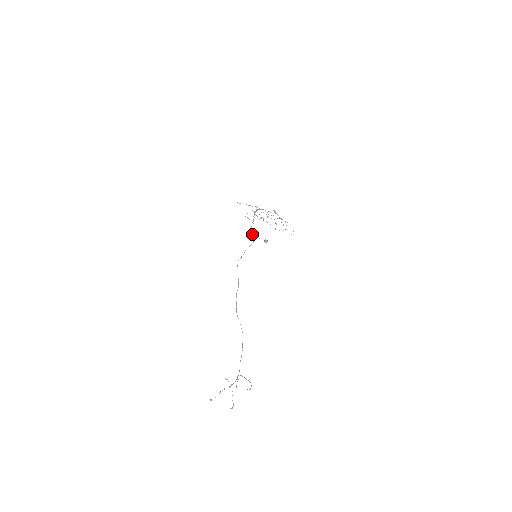
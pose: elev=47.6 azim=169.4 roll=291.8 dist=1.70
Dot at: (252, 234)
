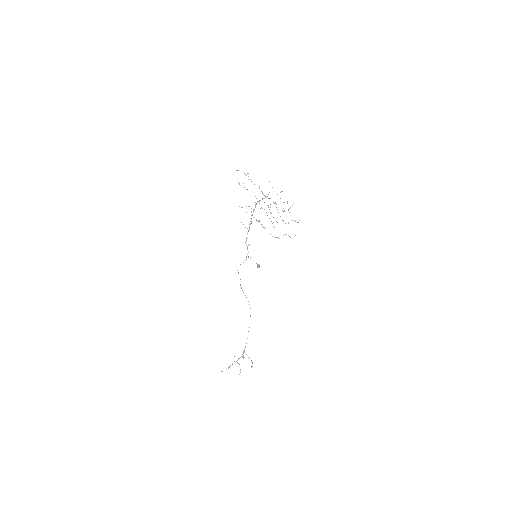
Dot at: (247, 249)
